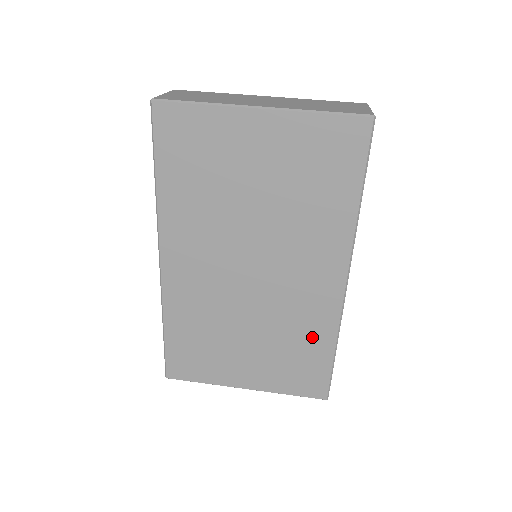
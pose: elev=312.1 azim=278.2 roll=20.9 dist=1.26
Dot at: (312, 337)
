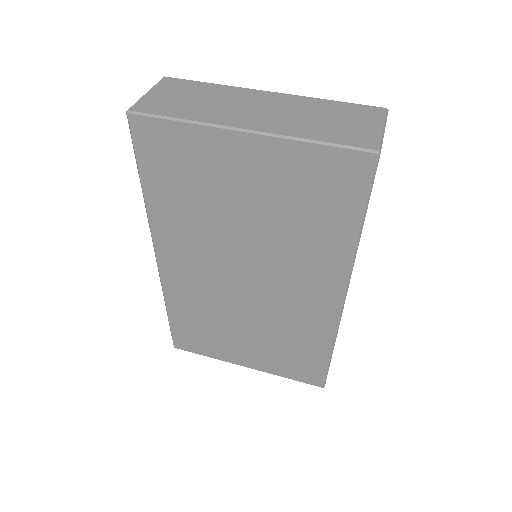
Dot at: (308, 340)
